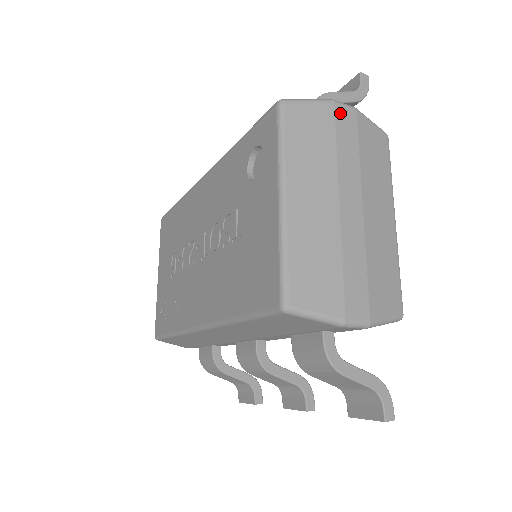
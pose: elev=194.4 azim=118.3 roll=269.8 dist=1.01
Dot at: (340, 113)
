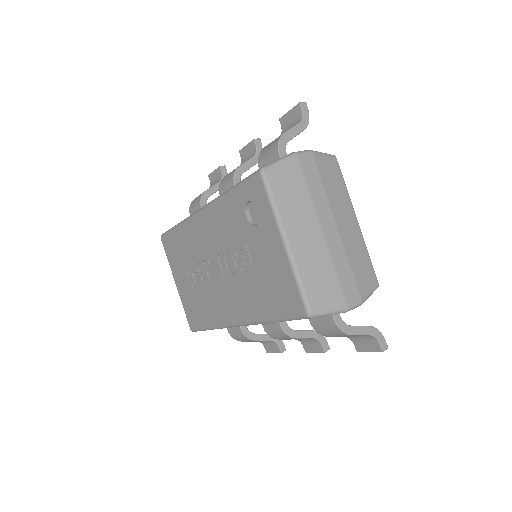
Dot at: (303, 162)
